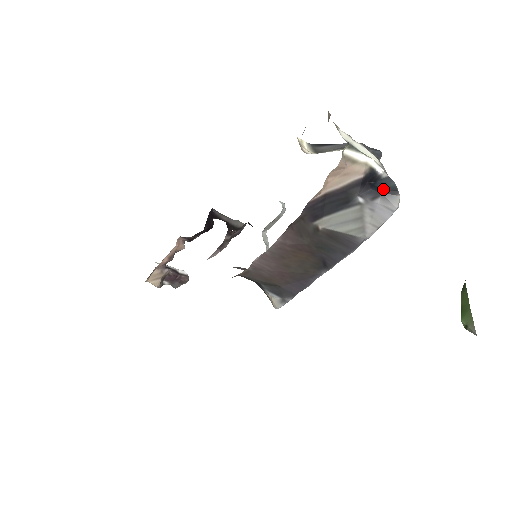
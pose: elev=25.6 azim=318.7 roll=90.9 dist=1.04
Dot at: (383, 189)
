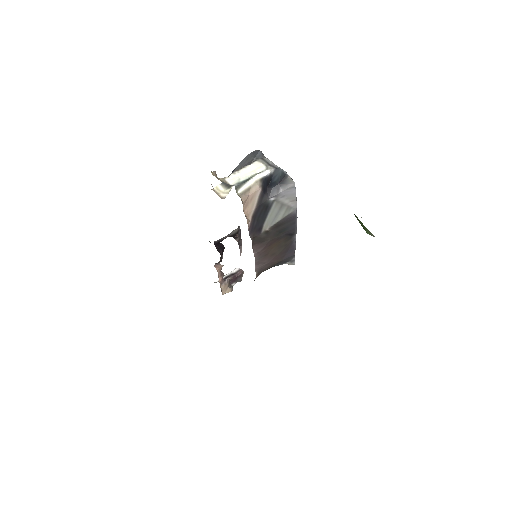
Dot at: (278, 180)
